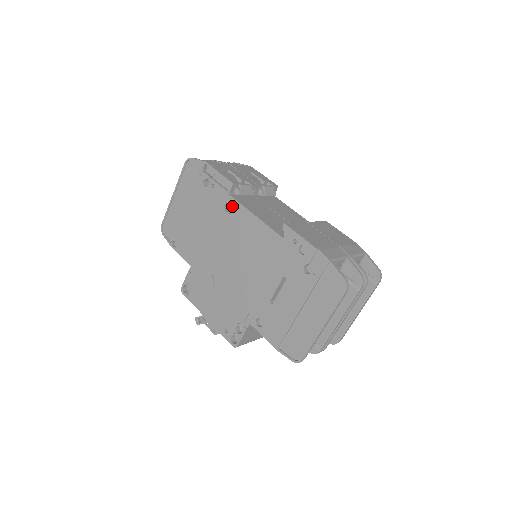
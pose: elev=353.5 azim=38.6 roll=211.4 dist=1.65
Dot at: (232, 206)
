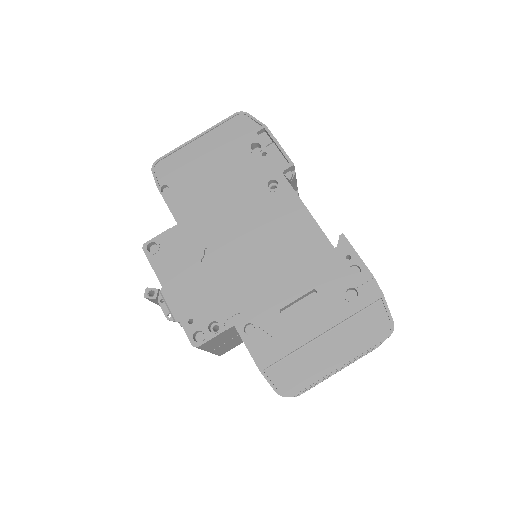
Dot at: (280, 186)
